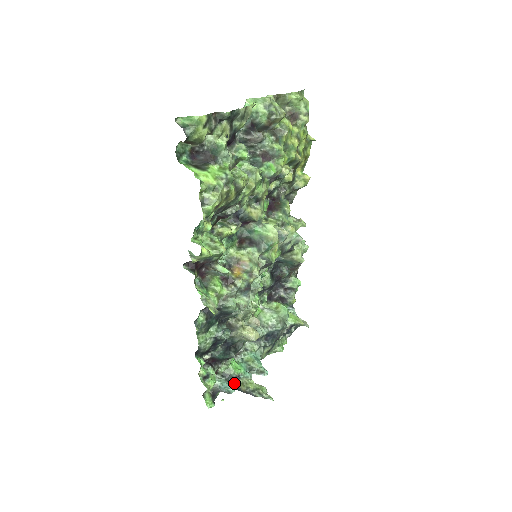
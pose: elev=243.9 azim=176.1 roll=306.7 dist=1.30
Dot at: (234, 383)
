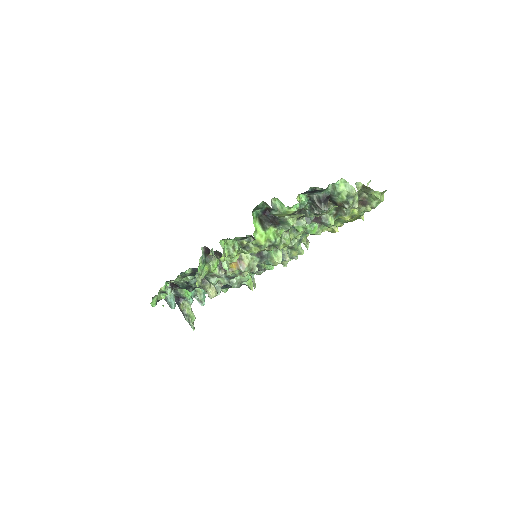
Dot at: (178, 299)
